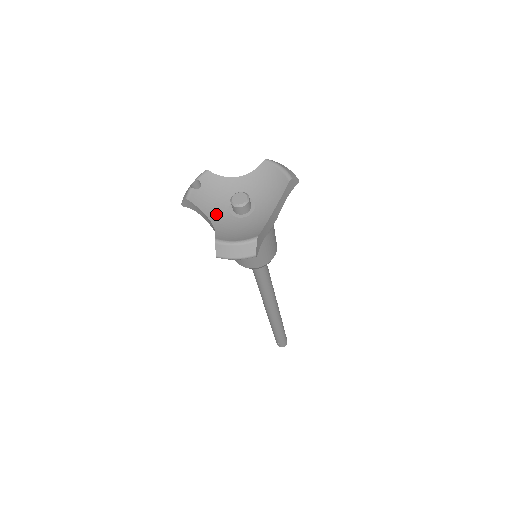
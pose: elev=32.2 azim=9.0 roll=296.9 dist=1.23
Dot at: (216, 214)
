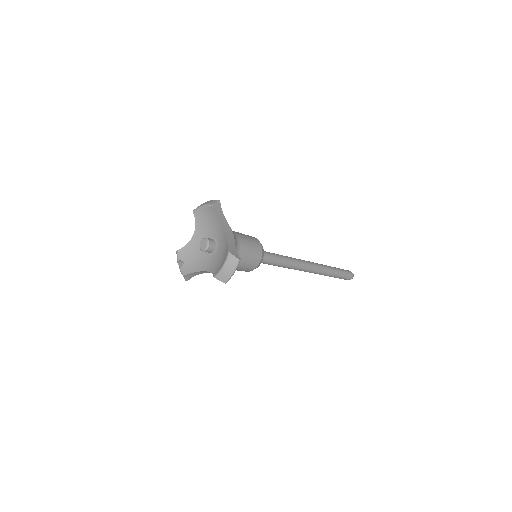
Dot at: (204, 265)
